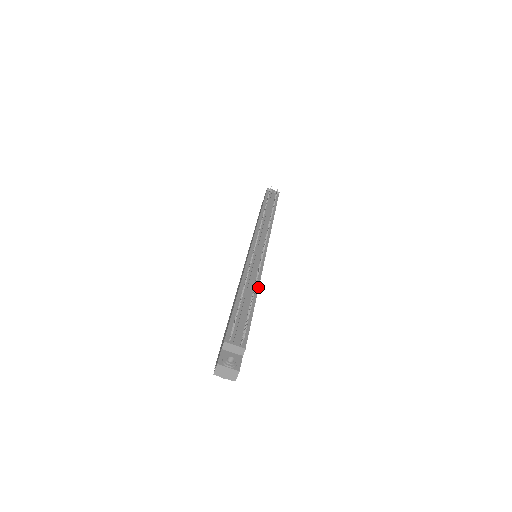
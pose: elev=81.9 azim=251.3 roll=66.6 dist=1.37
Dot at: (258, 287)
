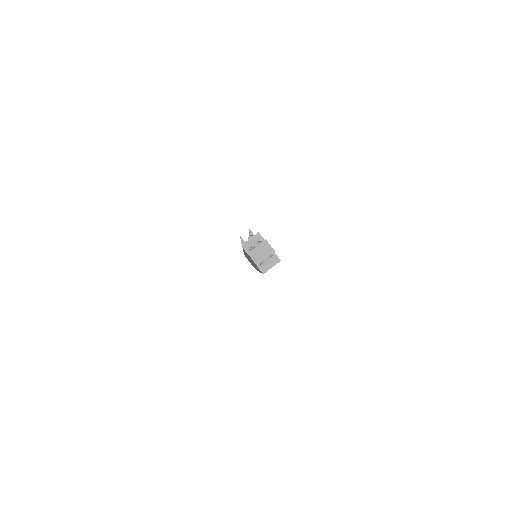
Dot at: occluded
